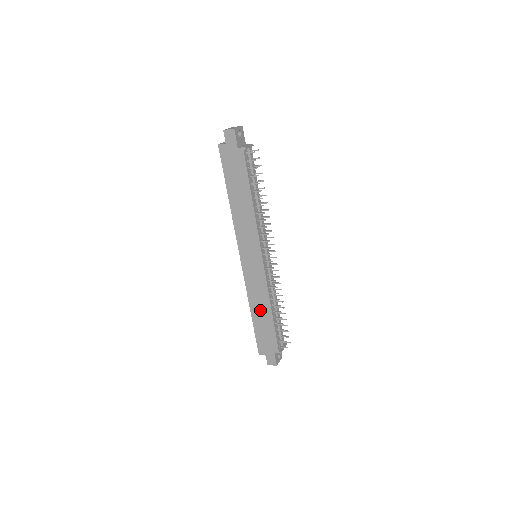
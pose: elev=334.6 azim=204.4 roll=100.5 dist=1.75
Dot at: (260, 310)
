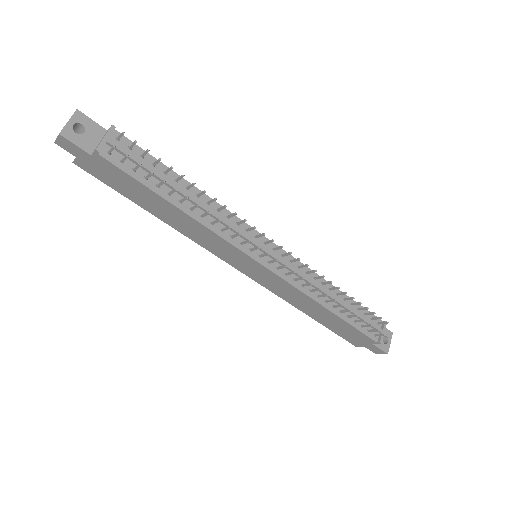
Dot at: (314, 311)
